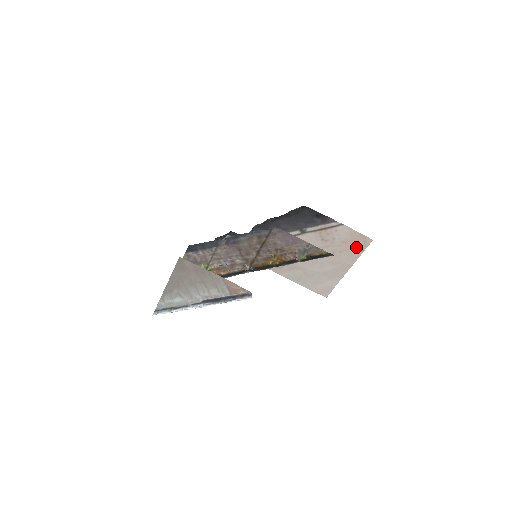
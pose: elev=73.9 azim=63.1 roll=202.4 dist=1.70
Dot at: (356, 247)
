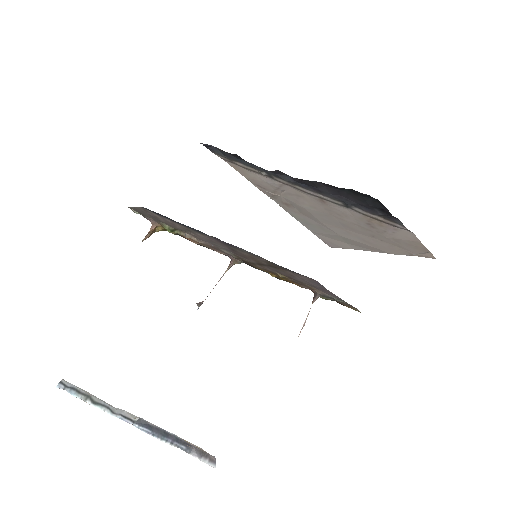
Dot at: (407, 249)
